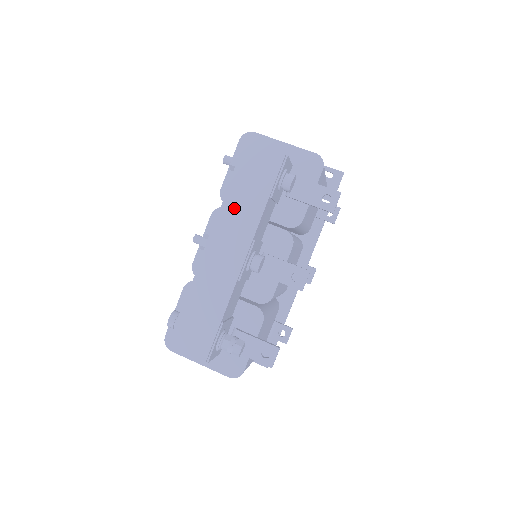
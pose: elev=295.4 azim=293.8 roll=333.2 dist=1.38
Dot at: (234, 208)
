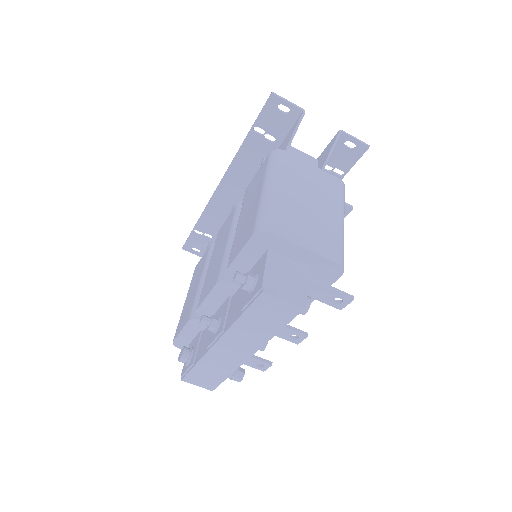
Dot at: (244, 330)
